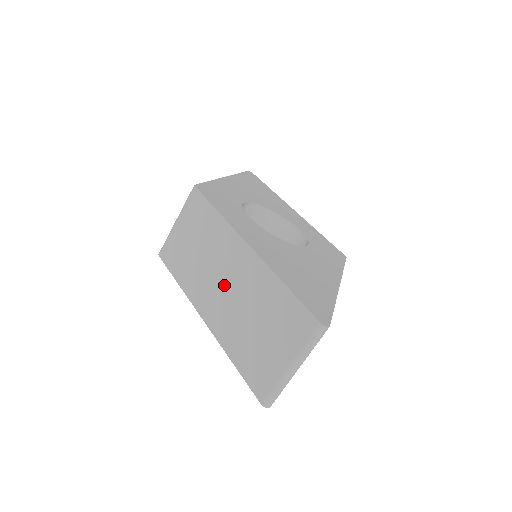
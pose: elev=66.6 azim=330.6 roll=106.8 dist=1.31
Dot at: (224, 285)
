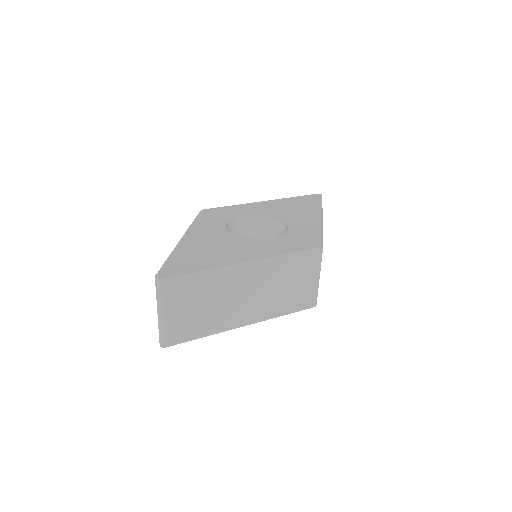
Dot at: occluded
